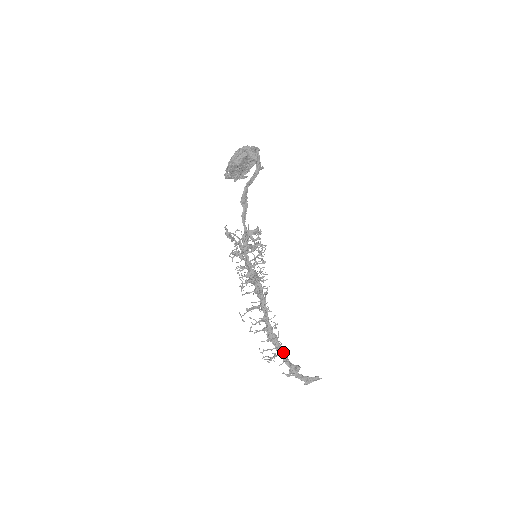
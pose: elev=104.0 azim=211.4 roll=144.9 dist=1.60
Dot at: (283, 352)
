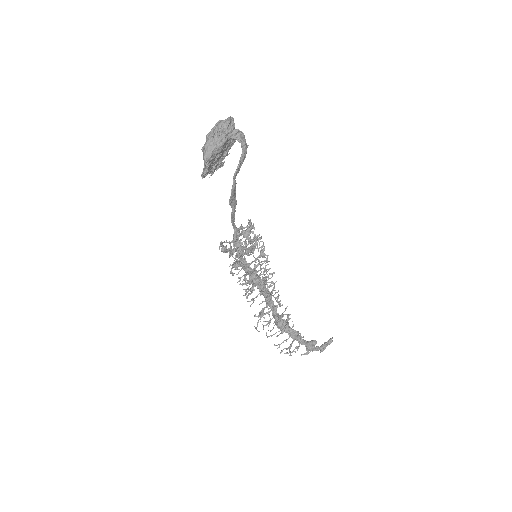
Dot at: occluded
